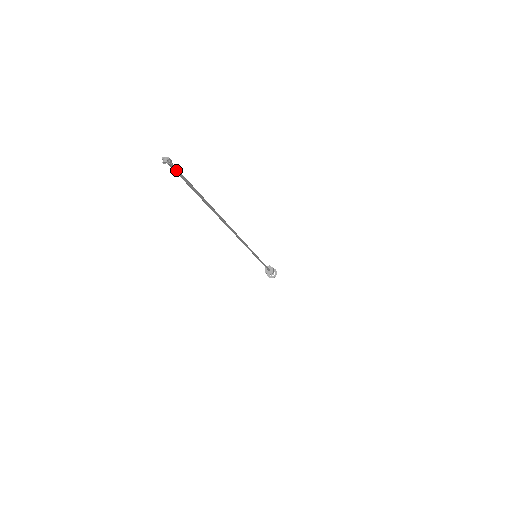
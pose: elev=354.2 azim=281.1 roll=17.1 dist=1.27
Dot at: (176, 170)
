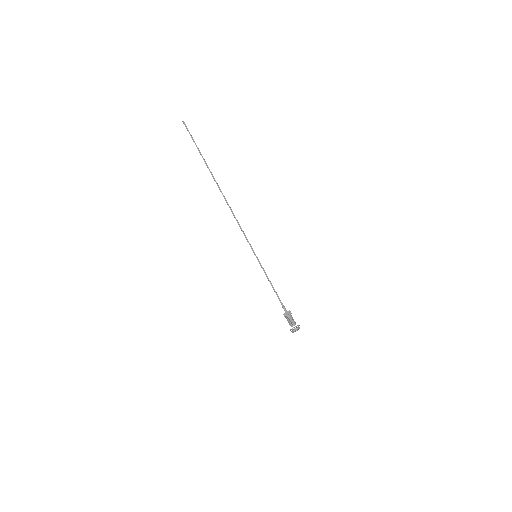
Dot at: (187, 128)
